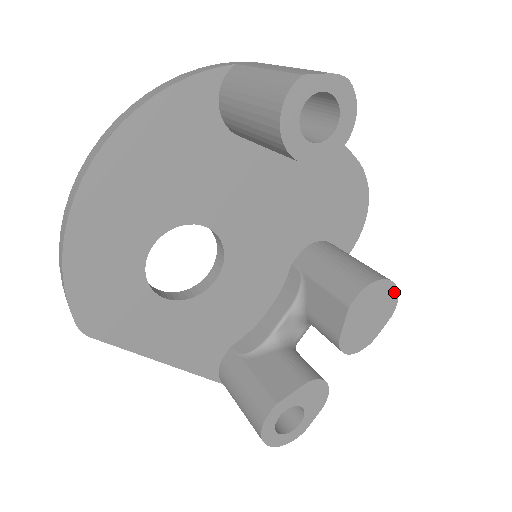
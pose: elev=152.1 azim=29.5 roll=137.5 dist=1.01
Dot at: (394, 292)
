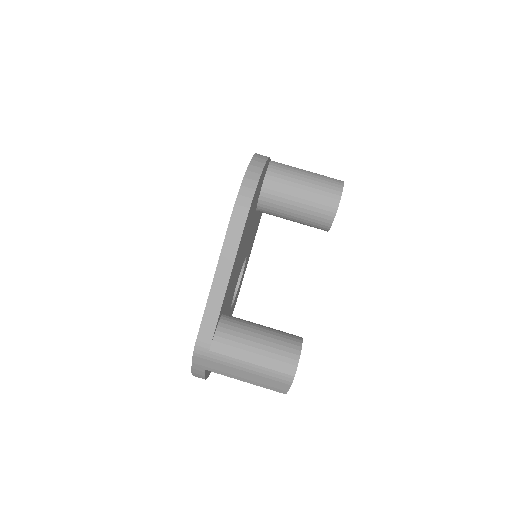
Dot at: (340, 198)
